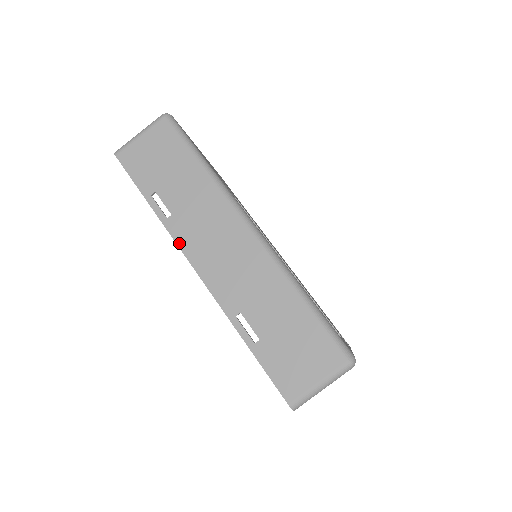
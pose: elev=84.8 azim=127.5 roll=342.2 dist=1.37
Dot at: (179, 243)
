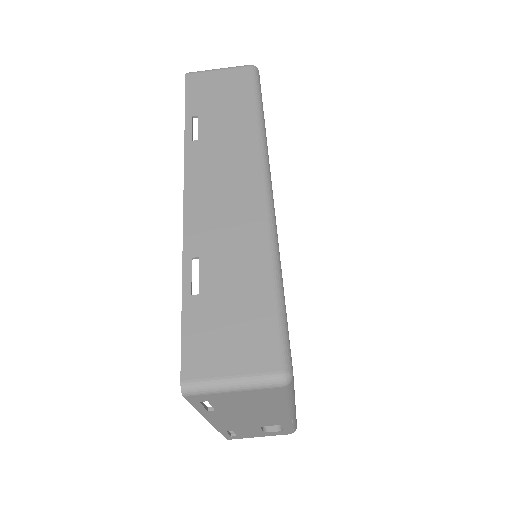
Dot at: (187, 165)
